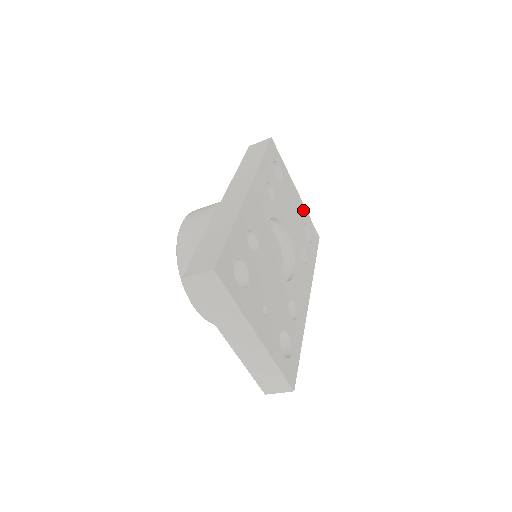
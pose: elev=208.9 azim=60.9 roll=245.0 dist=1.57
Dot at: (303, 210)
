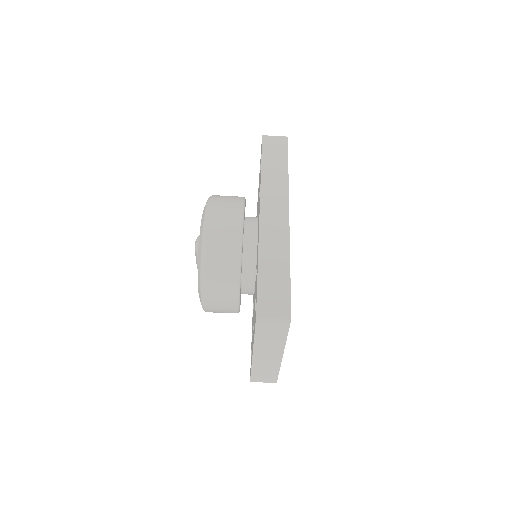
Dot at: occluded
